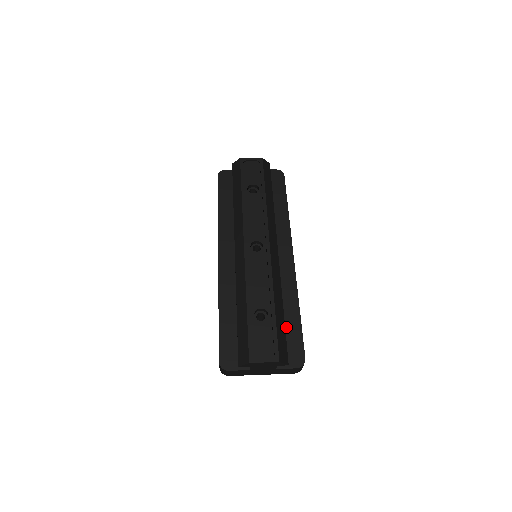
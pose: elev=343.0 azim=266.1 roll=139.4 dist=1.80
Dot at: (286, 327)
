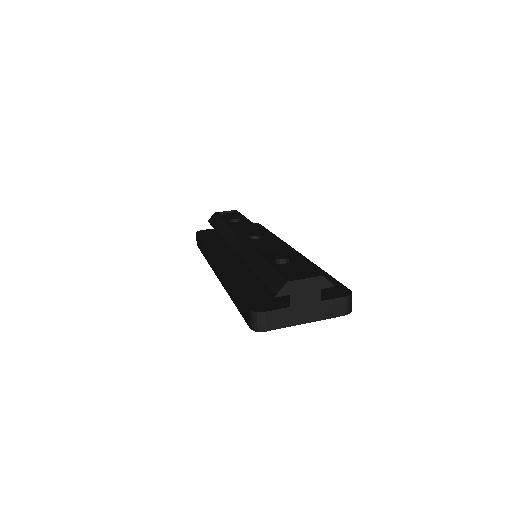
Dot at: occluded
